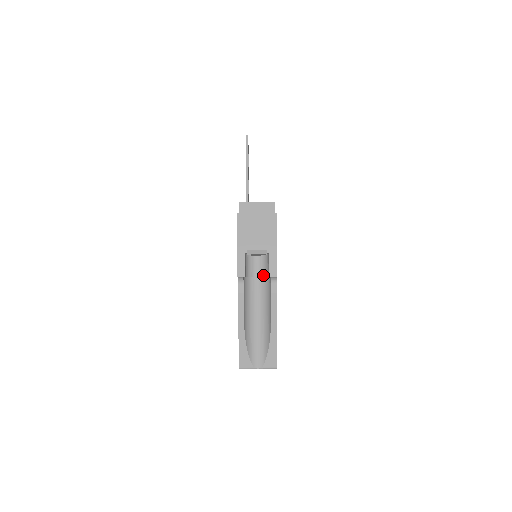
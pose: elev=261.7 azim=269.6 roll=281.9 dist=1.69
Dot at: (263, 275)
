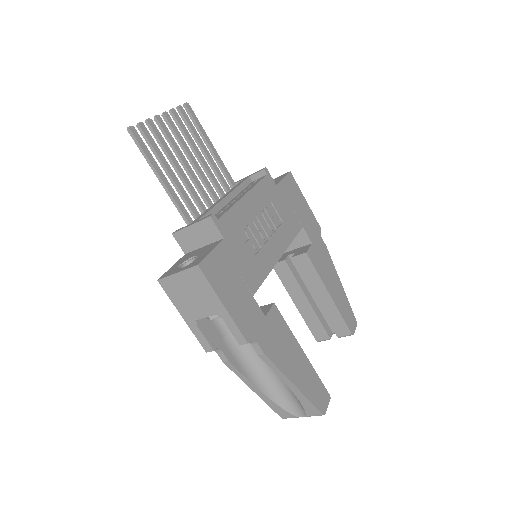
Dot at: occluded
